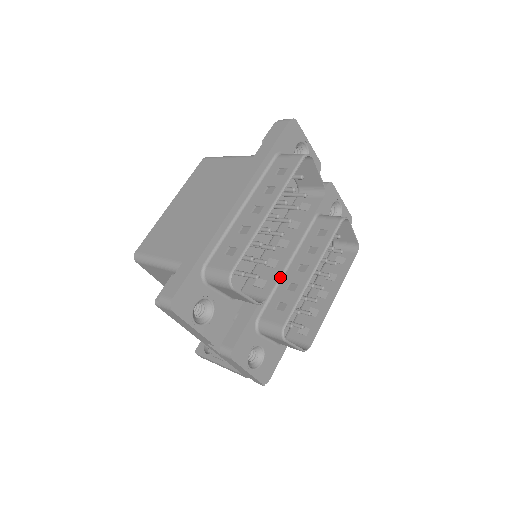
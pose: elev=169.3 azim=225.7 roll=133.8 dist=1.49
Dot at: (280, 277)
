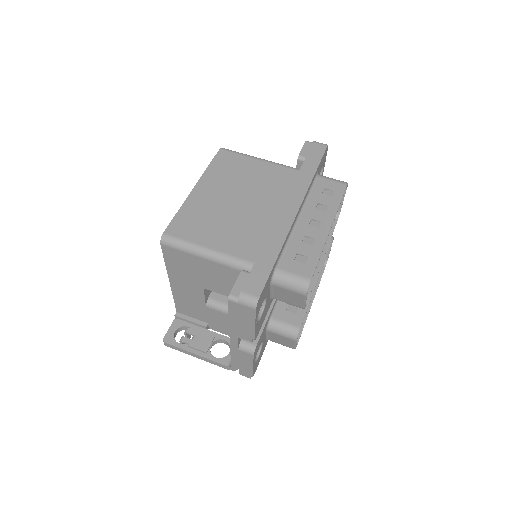
Dot at: occluded
